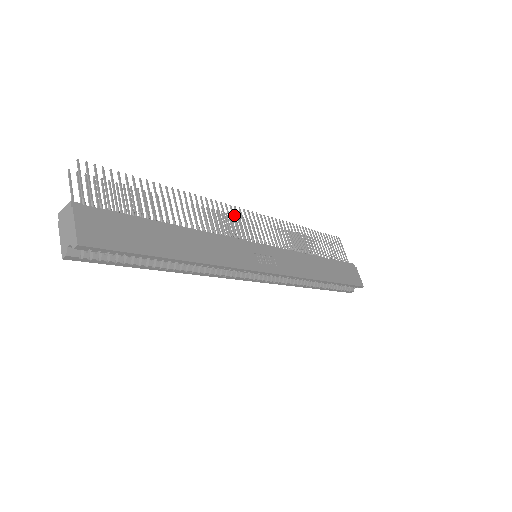
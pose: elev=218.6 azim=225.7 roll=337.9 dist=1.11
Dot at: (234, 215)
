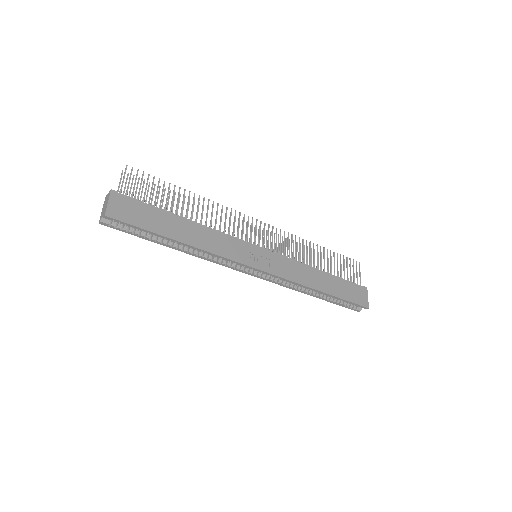
Dot at: (251, 223)
